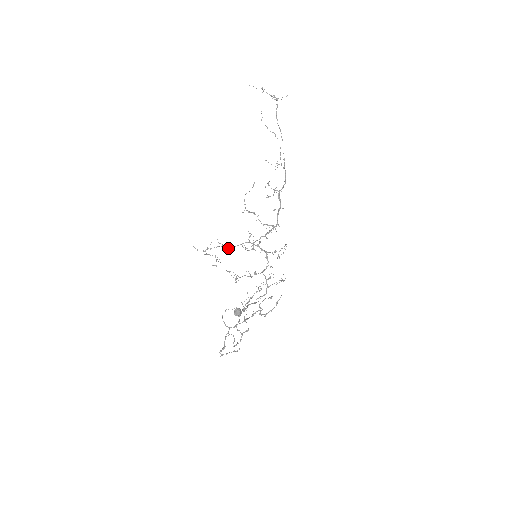
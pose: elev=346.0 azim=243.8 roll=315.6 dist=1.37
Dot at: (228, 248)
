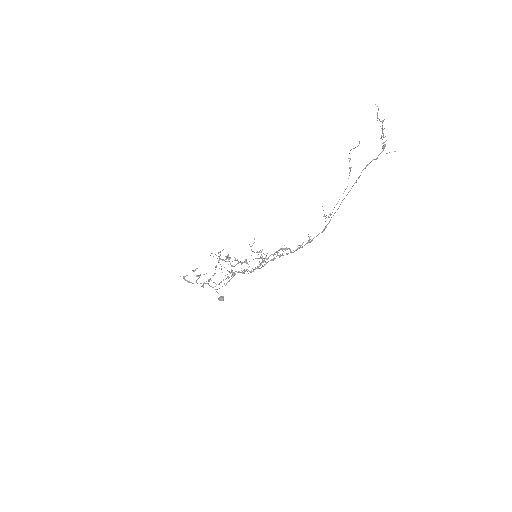
Dot at: occluded
